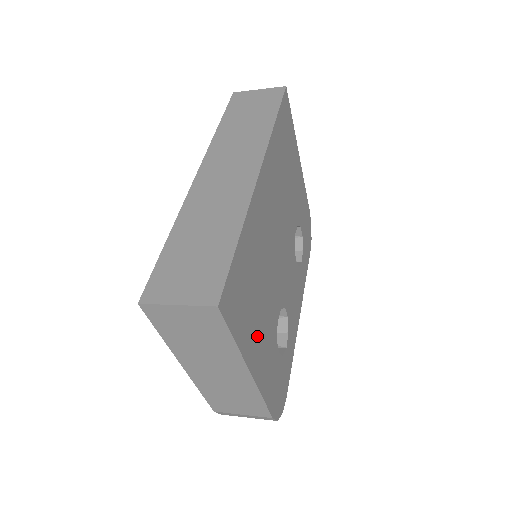
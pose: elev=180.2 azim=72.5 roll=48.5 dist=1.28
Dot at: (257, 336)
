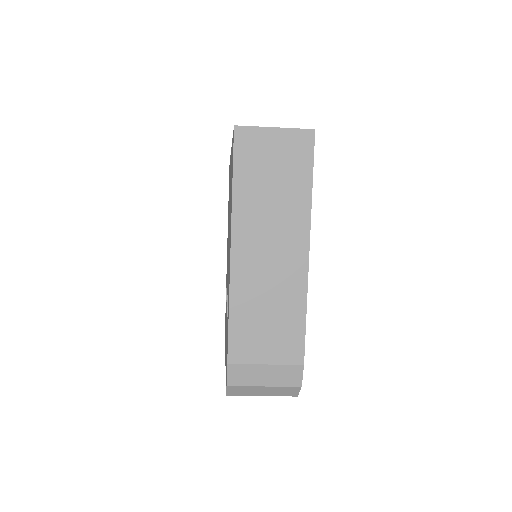
Dot at: occluded
